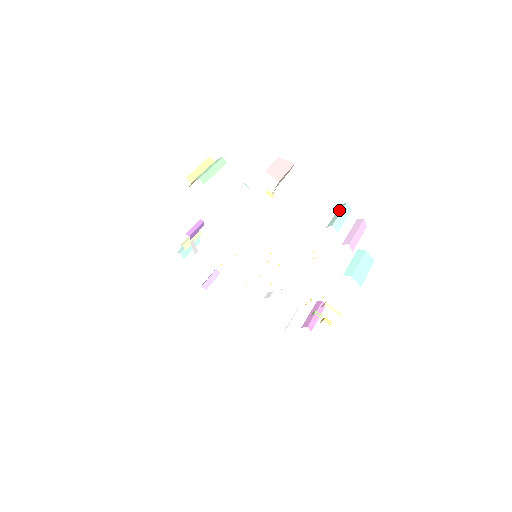
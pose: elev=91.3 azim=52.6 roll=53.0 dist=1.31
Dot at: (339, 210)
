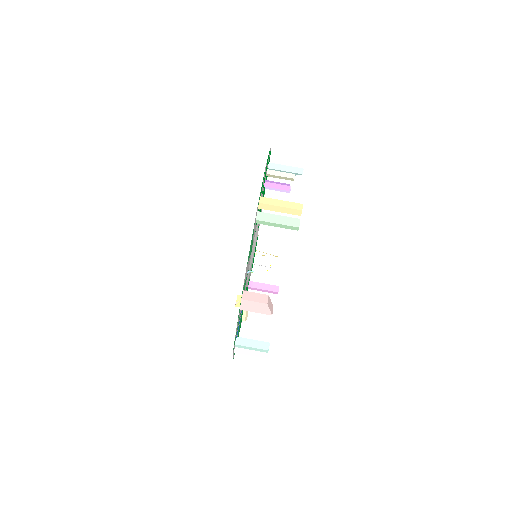
Dot at: (259, 345)
